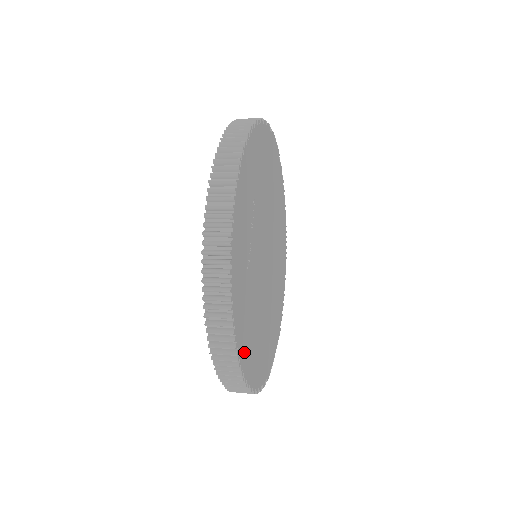
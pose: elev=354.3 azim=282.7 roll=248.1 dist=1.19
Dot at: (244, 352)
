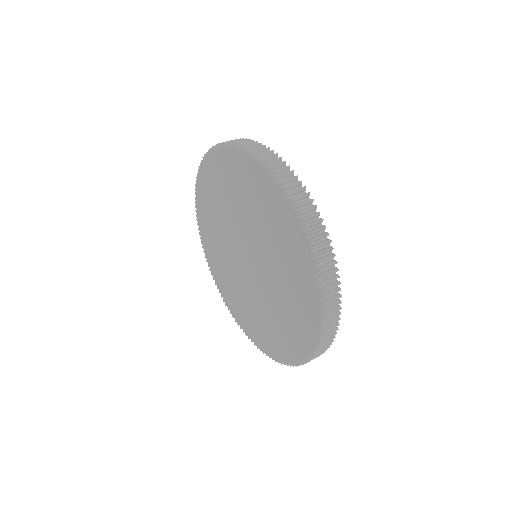
Dot at: occluded
